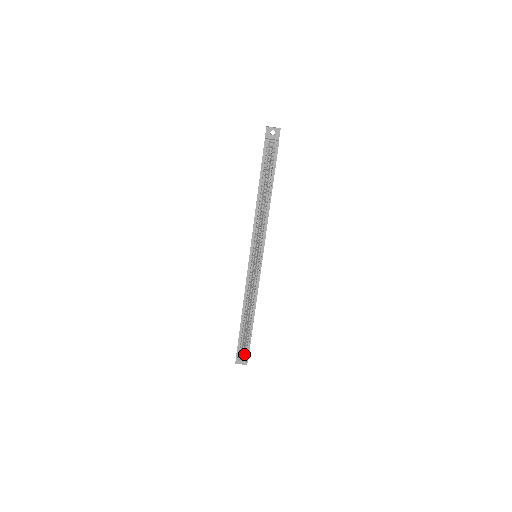
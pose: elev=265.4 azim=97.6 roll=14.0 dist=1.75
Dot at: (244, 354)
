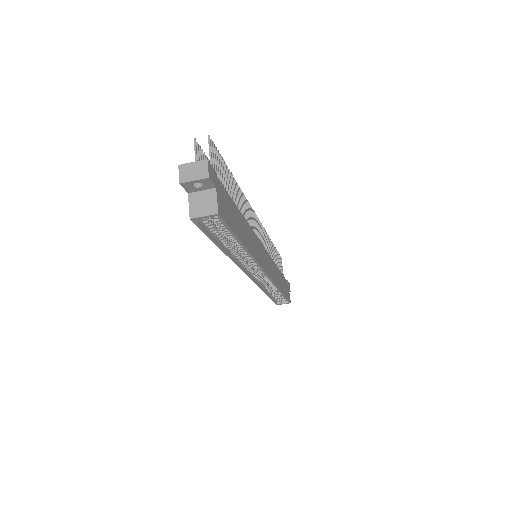
Dot at: occluded
